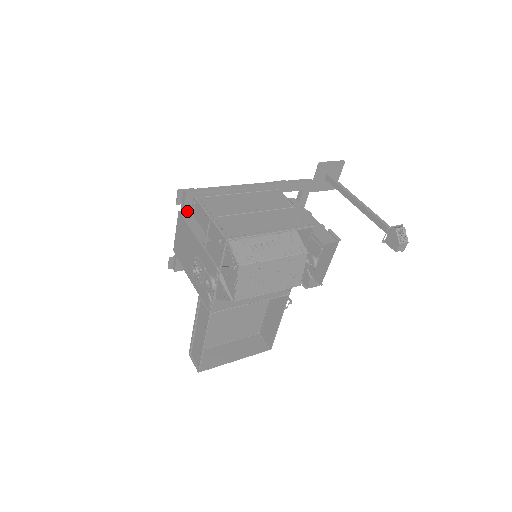
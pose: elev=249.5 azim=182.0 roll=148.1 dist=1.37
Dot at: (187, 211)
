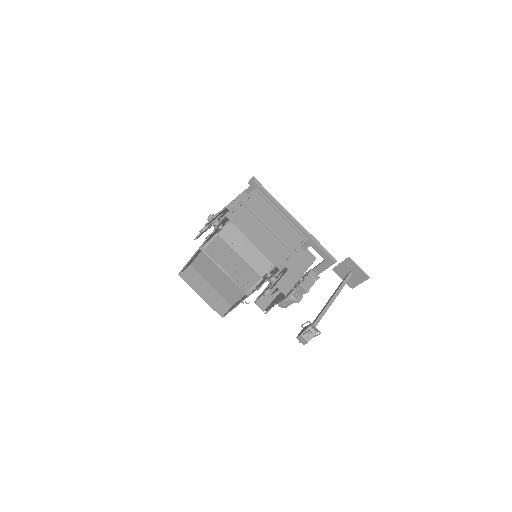
Dot at: (249, 192)
